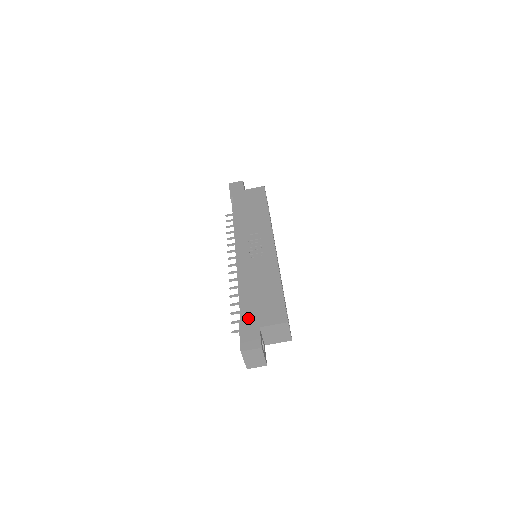
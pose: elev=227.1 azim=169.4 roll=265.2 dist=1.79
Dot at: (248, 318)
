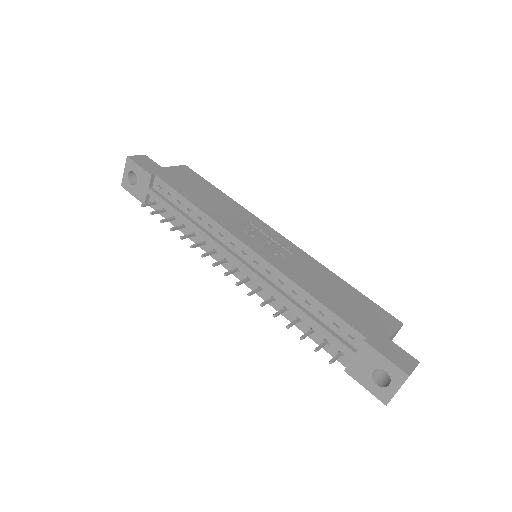
Dot at: (366, 331)
